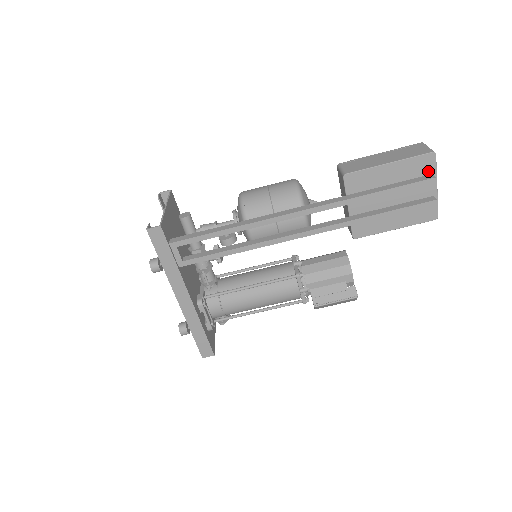
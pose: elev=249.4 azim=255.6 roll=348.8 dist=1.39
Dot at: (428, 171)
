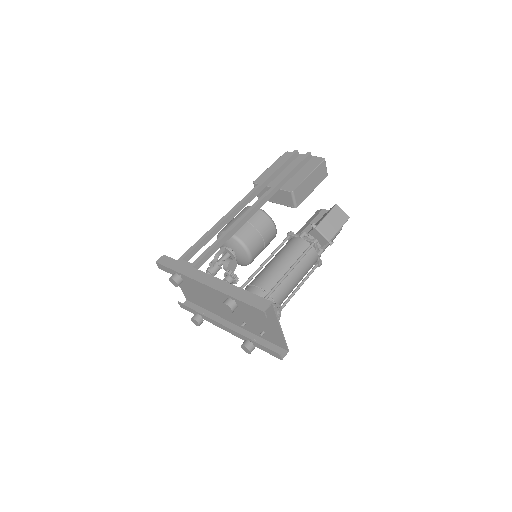
Dot at: occluded
